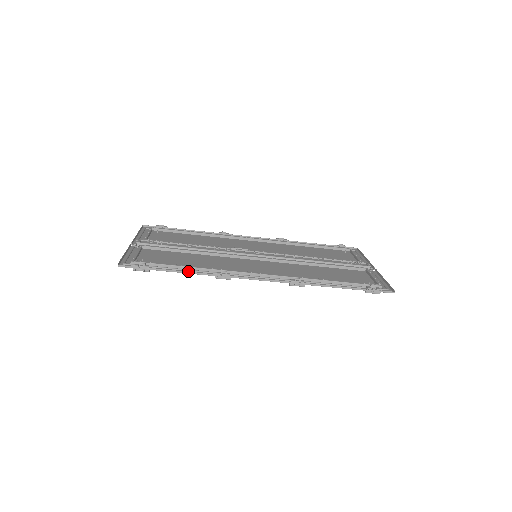
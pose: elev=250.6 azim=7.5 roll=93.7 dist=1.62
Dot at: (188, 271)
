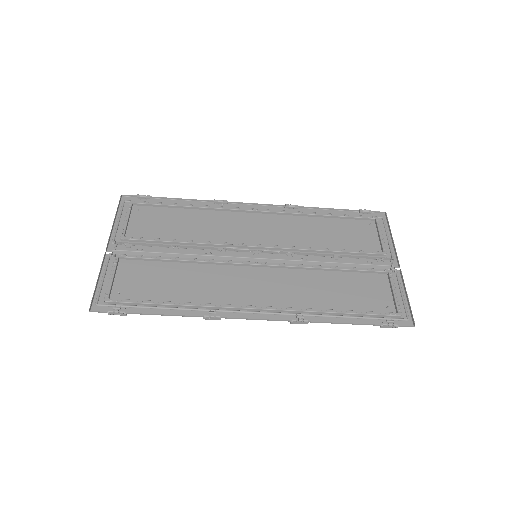
Dot at: (171, 310)
